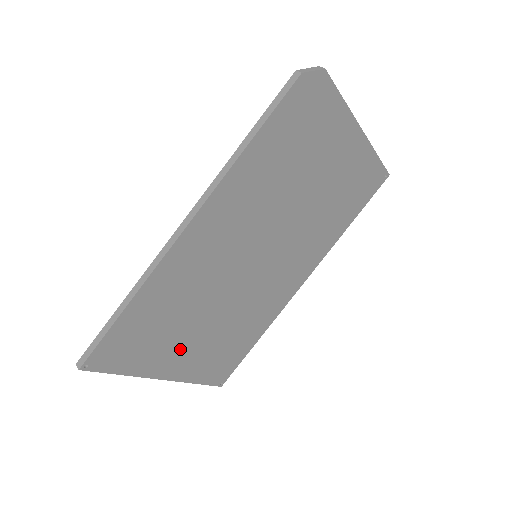
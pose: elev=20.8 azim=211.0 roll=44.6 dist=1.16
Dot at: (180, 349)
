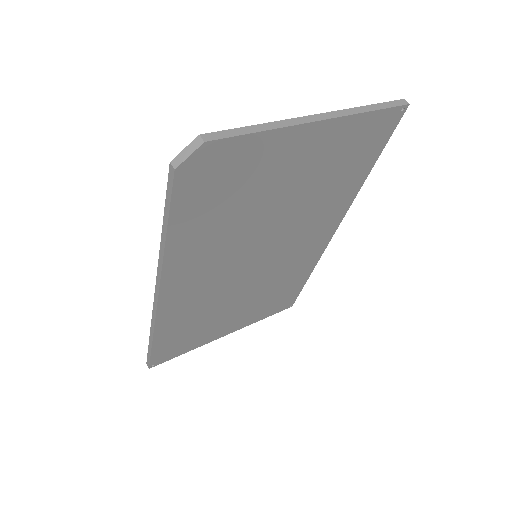
Dot at: (227, 322)
